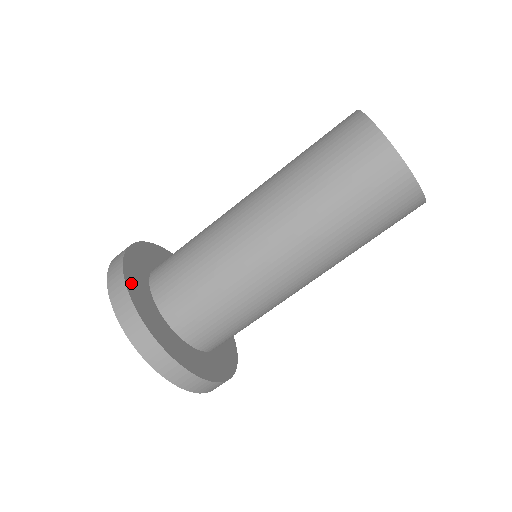
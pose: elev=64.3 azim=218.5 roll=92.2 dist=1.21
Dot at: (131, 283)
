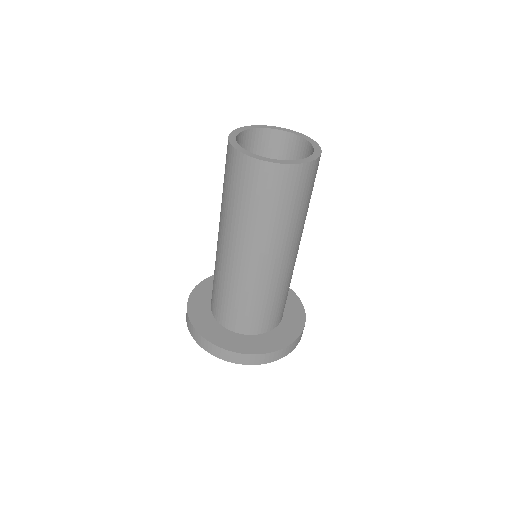
Dot at: (200, 327)
